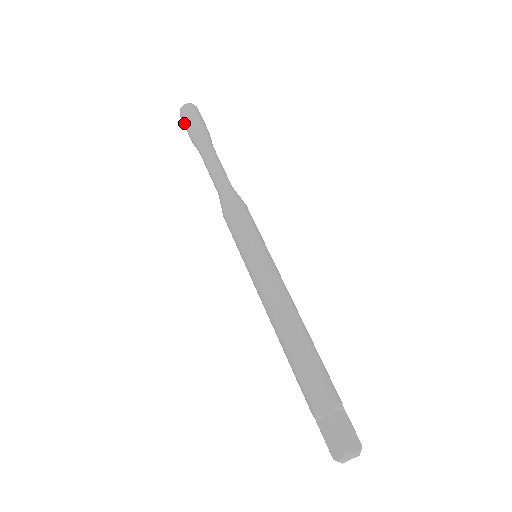
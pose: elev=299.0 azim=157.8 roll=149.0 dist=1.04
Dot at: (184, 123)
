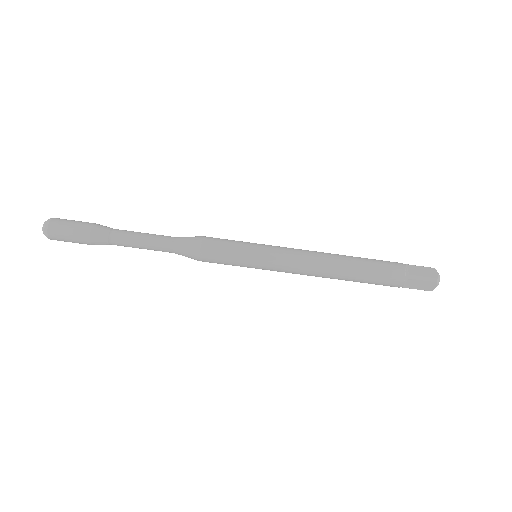
Dot at: occluded
